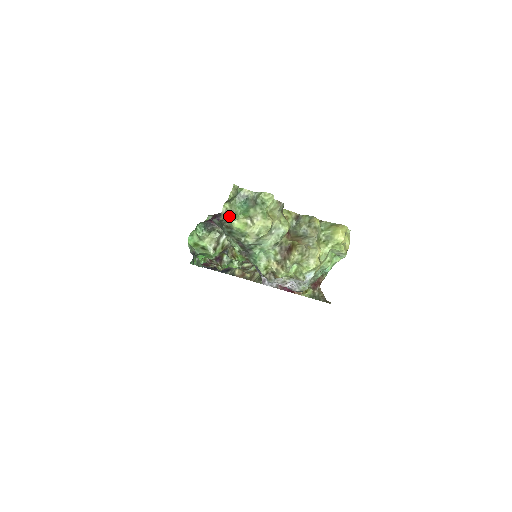
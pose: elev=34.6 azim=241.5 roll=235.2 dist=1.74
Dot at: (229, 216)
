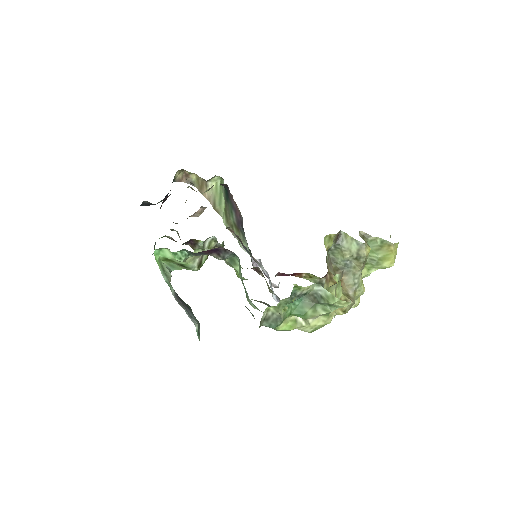
Dot at: (274, 323)
